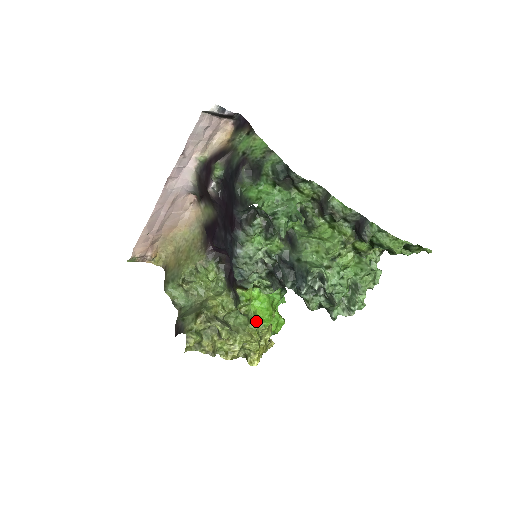
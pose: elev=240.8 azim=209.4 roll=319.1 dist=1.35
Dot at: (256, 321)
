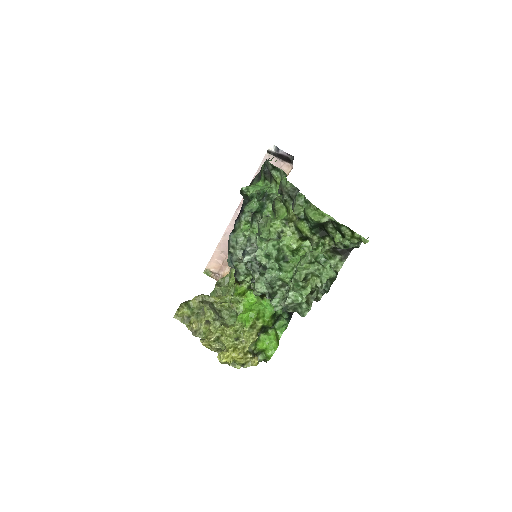
Dot at: (238, 317)
